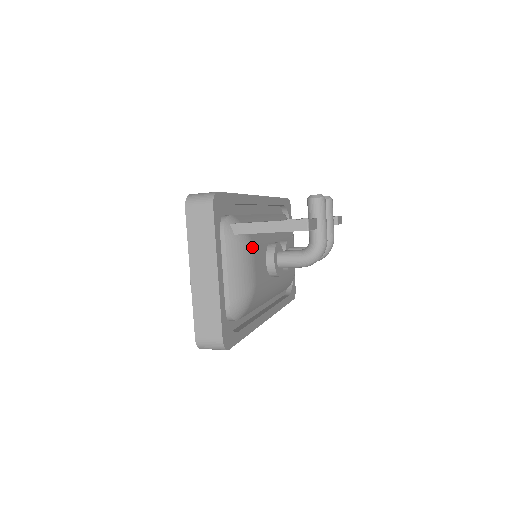
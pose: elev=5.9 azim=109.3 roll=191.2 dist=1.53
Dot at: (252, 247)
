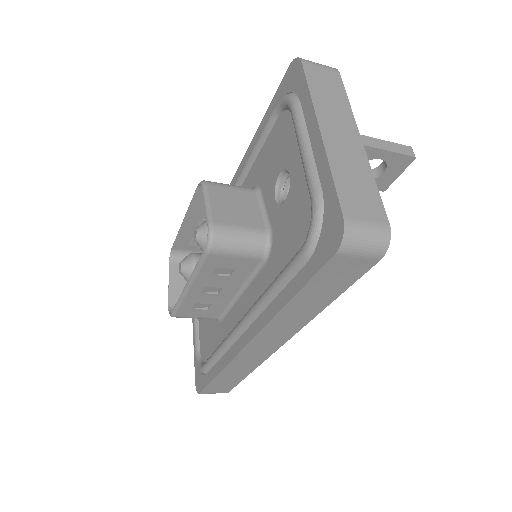
Dot at: occluded
